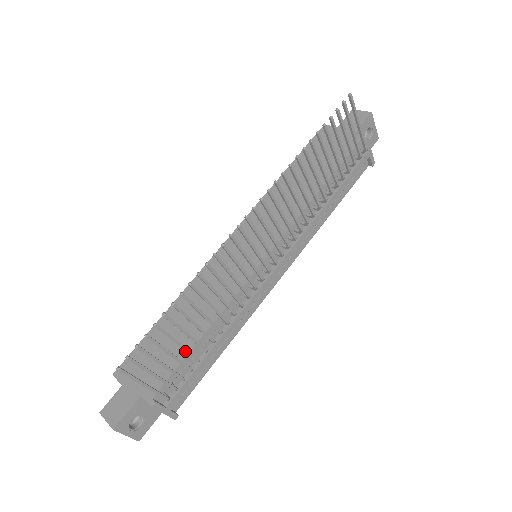
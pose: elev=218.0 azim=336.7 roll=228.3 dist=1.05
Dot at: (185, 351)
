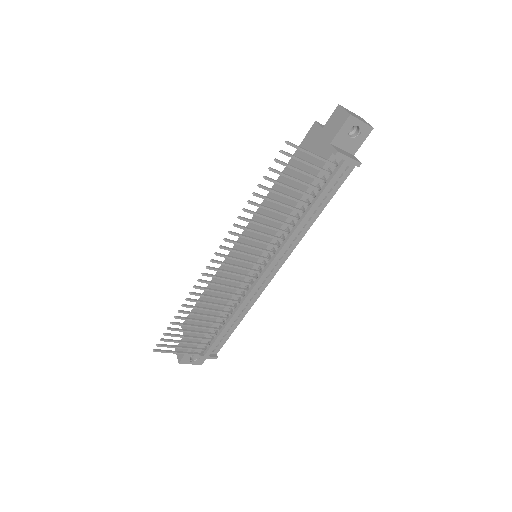
Dot at: occluded
